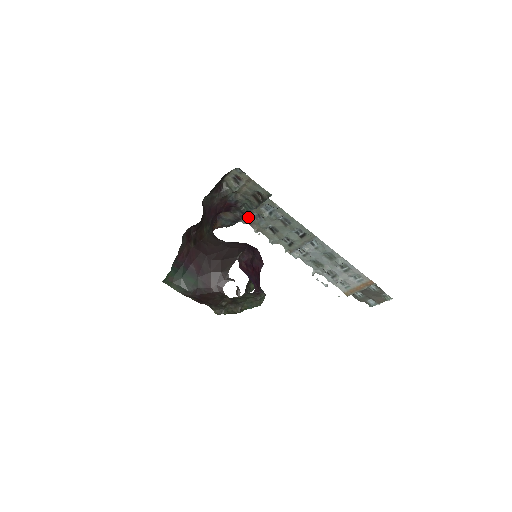
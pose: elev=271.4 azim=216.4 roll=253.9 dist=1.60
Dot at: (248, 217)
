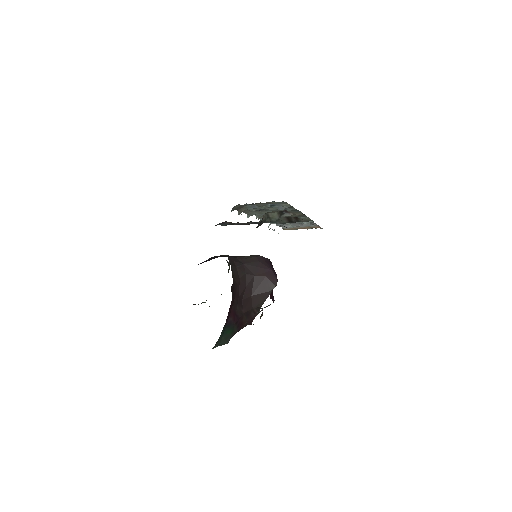
Dot at: (239, 205)
